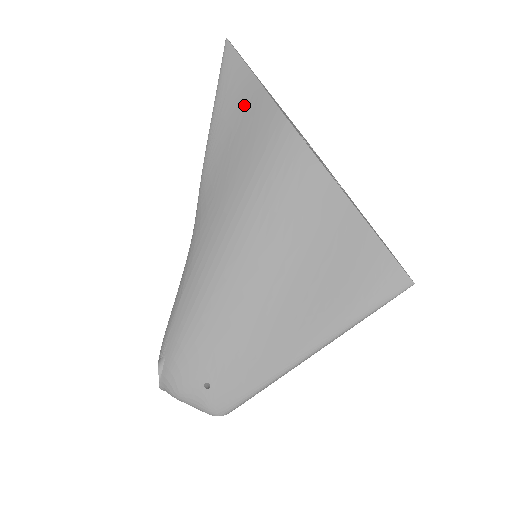
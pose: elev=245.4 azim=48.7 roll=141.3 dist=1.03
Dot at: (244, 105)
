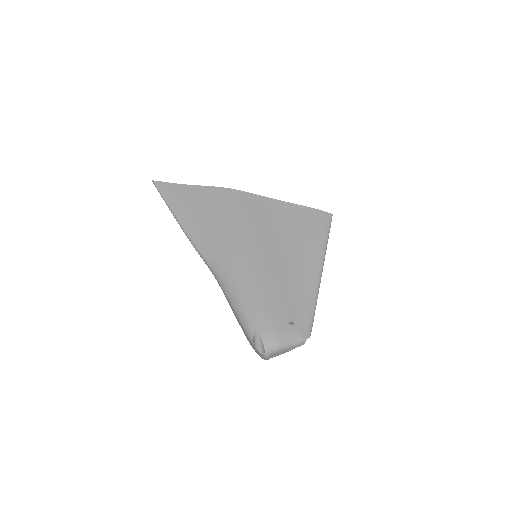
Dot at: (193, 198)
